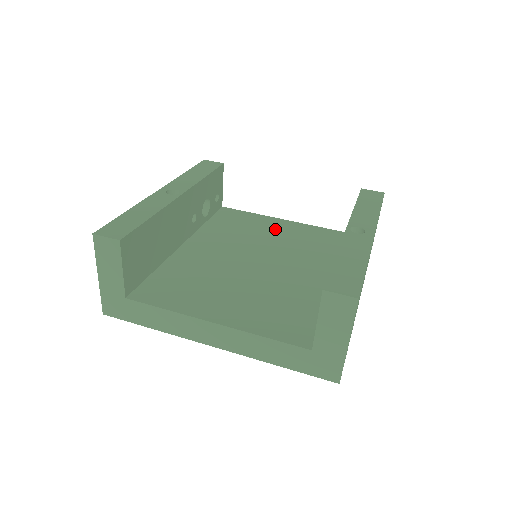
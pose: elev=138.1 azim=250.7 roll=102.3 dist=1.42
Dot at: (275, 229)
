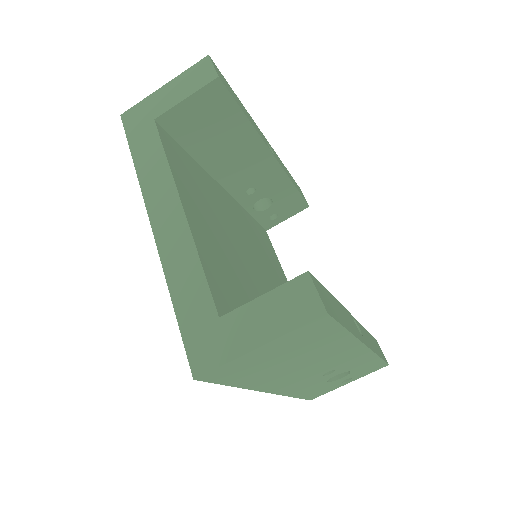
Dot at: (282, 281)
